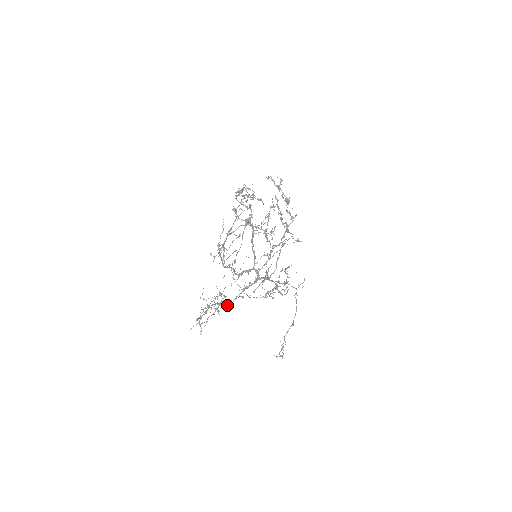
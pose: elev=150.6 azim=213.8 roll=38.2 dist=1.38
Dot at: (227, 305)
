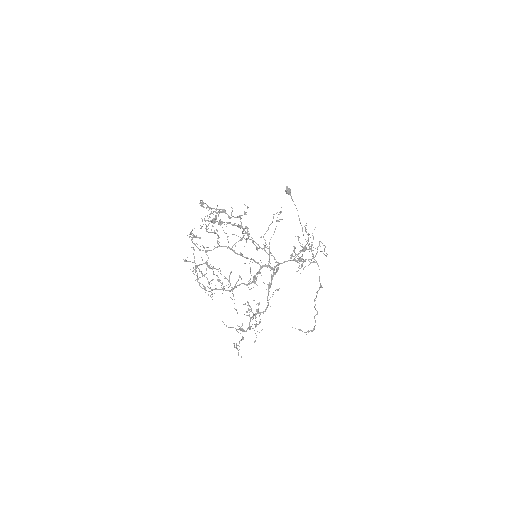
Dot at: (266, 308)
